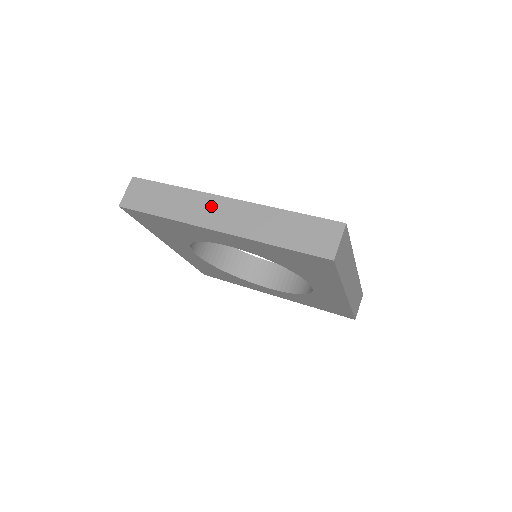
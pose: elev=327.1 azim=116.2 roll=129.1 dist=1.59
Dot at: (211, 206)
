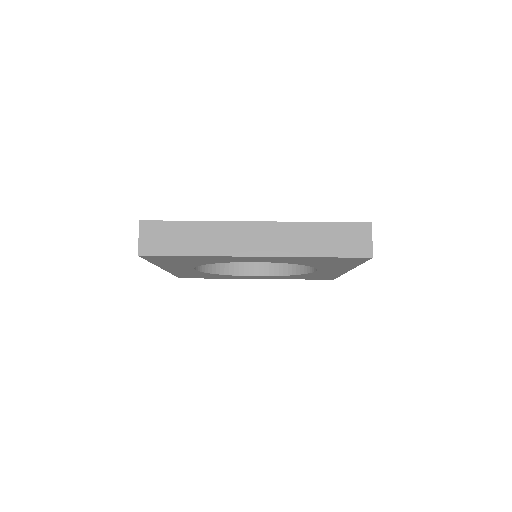
Dot at: (241, 234)
